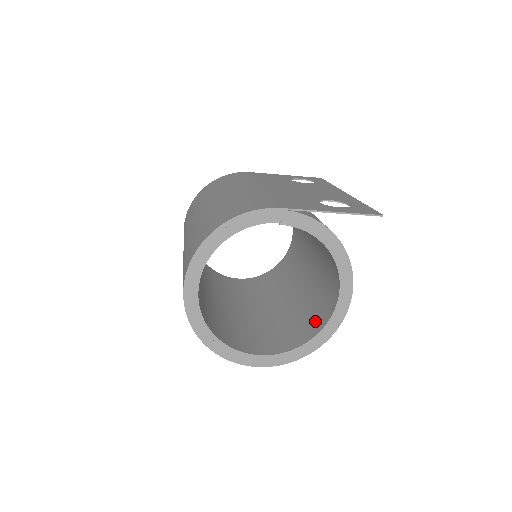
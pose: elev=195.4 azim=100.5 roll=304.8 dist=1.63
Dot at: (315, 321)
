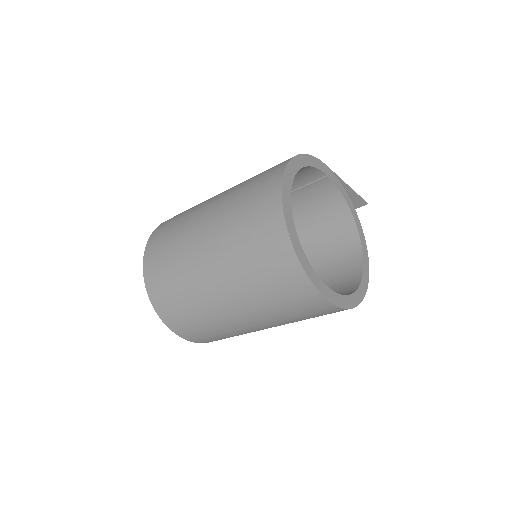
Dot at: (344, 286)
